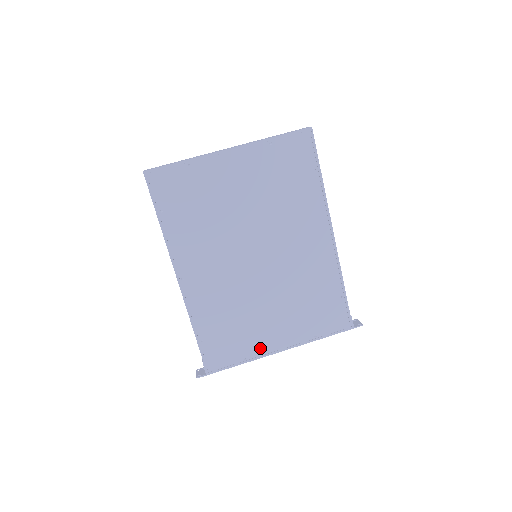
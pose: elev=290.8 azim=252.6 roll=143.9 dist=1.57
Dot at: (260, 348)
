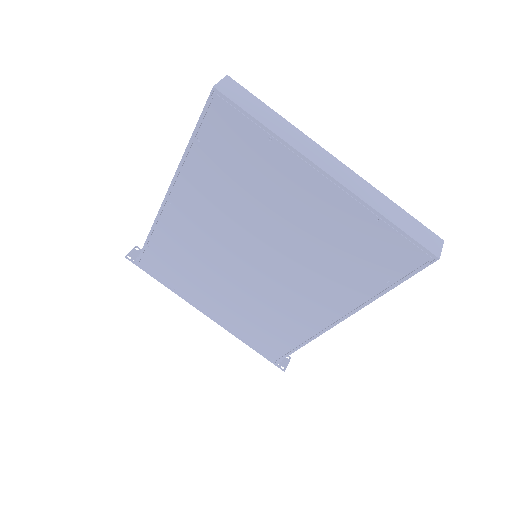
Dot at: (191, 297)
